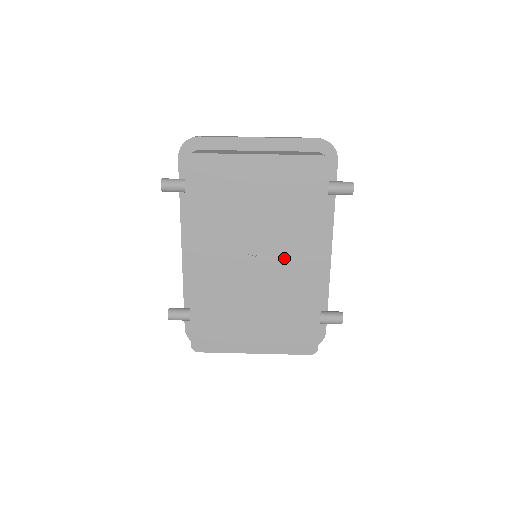
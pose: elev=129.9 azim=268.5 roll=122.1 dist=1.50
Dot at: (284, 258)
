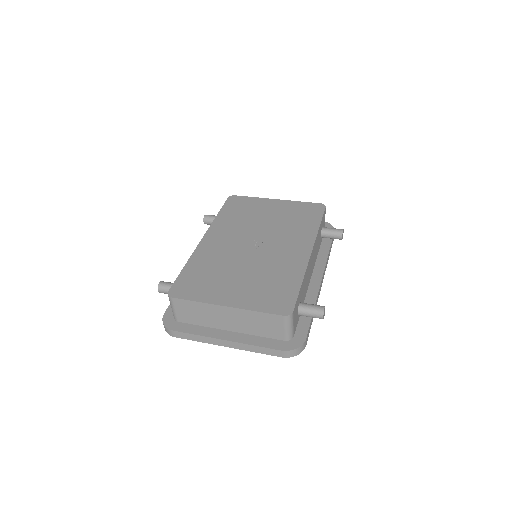
Dot at: (279, 246)
